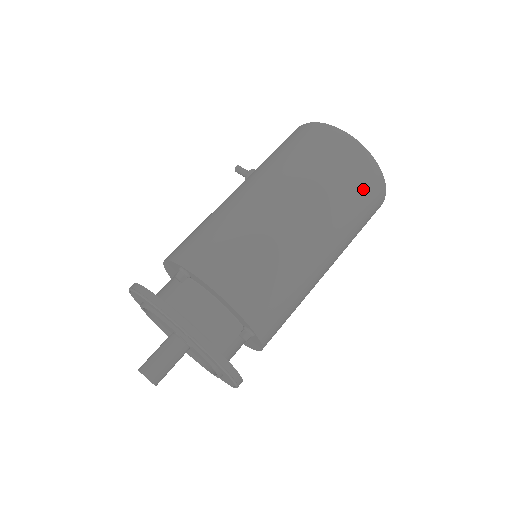
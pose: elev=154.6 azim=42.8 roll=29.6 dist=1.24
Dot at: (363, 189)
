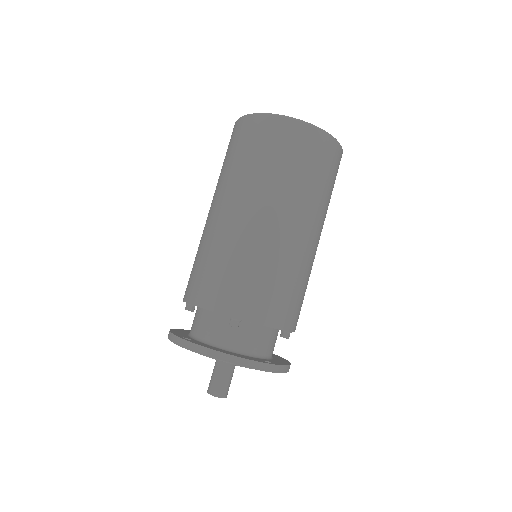
Dot at: (267, 143)
